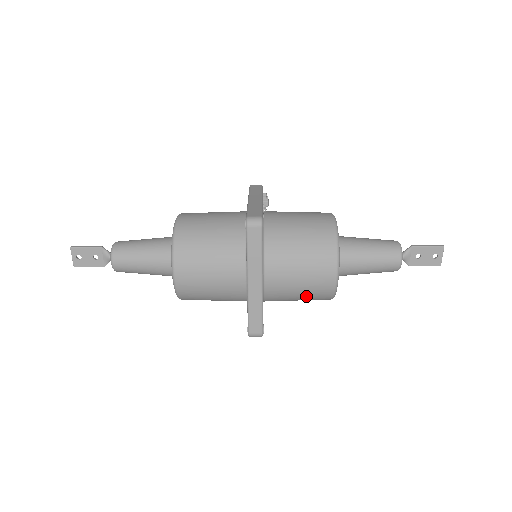
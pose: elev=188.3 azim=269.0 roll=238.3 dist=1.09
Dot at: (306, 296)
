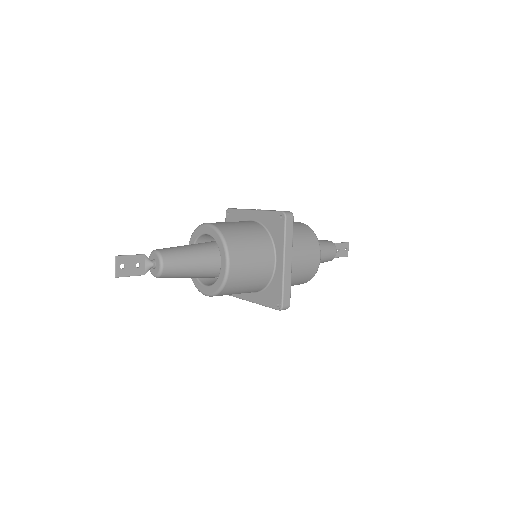
Dot at: (301, 277)
